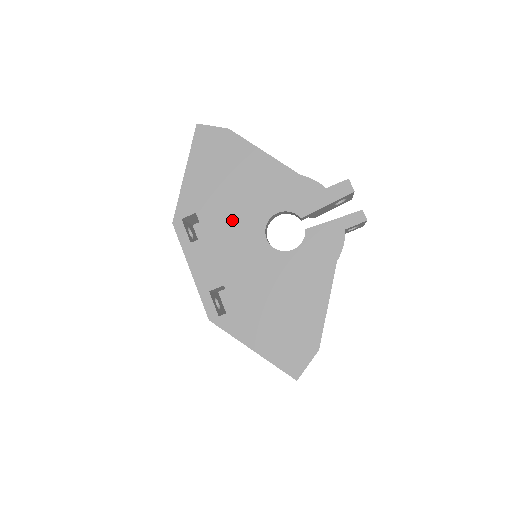
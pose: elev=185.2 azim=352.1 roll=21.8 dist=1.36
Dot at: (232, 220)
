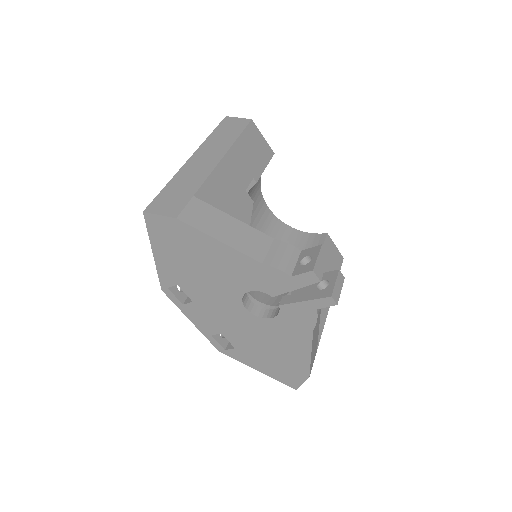
Dot at: (211, 293)
